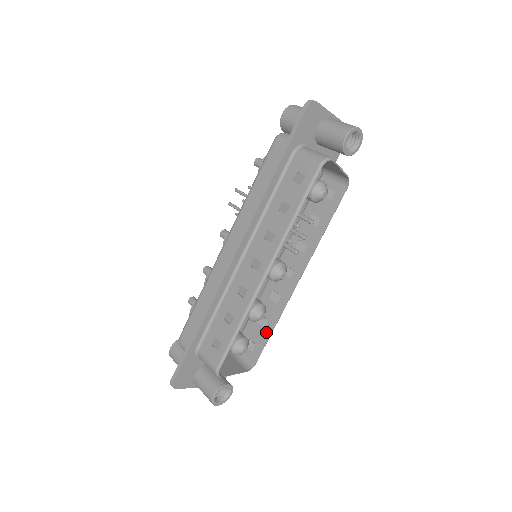
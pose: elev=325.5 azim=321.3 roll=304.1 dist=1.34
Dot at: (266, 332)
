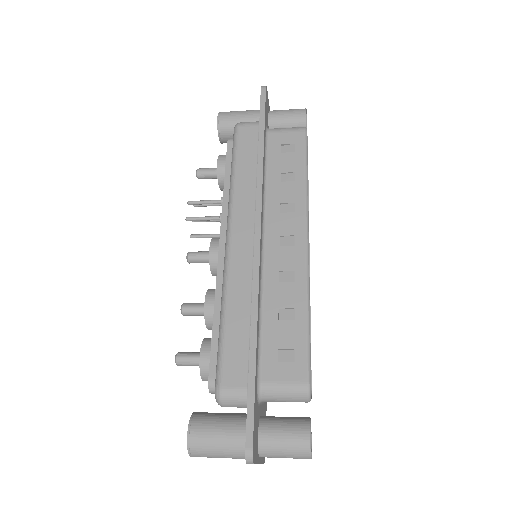
Dot at: occluded
